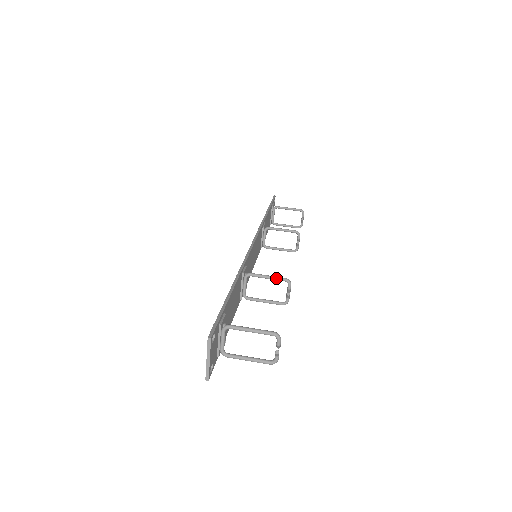
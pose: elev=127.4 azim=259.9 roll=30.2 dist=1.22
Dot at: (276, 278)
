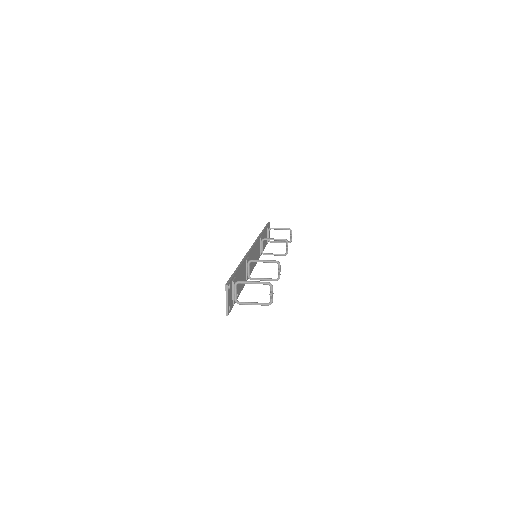
Dot at: (269, 261)
